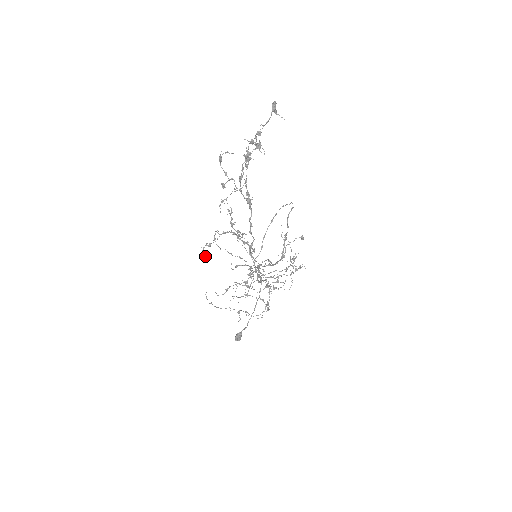
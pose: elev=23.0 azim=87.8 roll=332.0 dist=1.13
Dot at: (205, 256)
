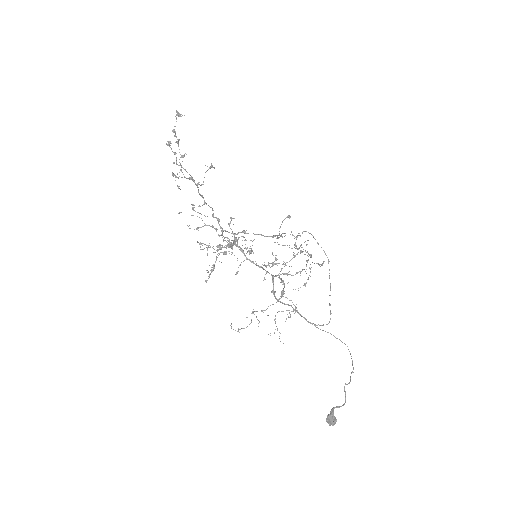
Dot at: occluded
